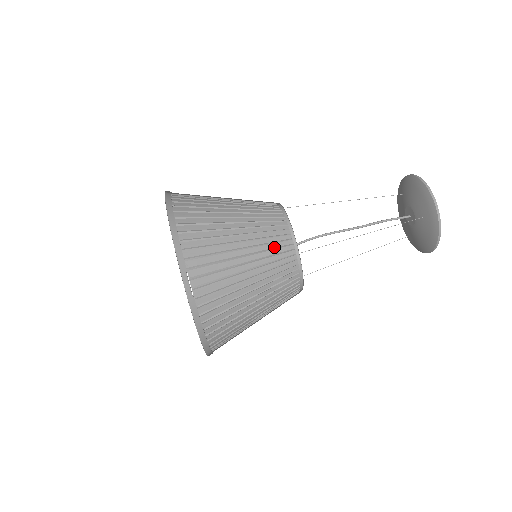
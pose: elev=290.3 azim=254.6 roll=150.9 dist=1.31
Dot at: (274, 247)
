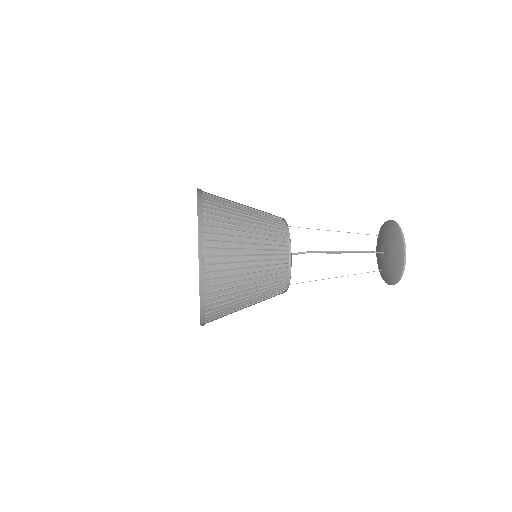
Dot at: (273, 244)
